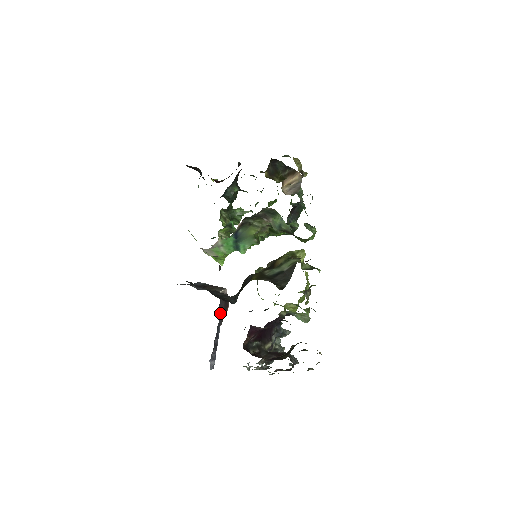
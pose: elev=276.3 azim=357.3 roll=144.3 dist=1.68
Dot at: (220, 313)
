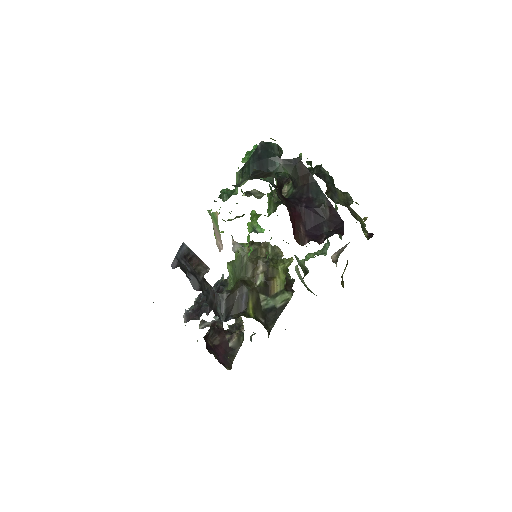
Dot at: occluded
